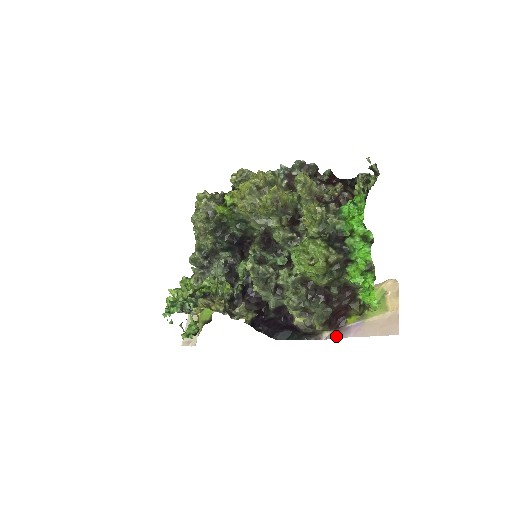
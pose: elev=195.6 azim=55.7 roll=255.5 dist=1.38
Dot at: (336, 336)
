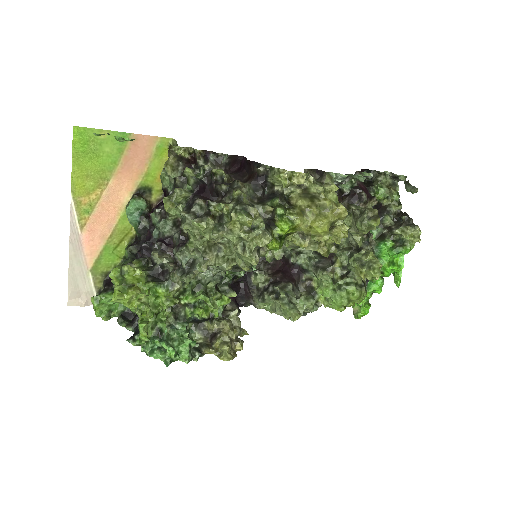
Dot at: occluded
